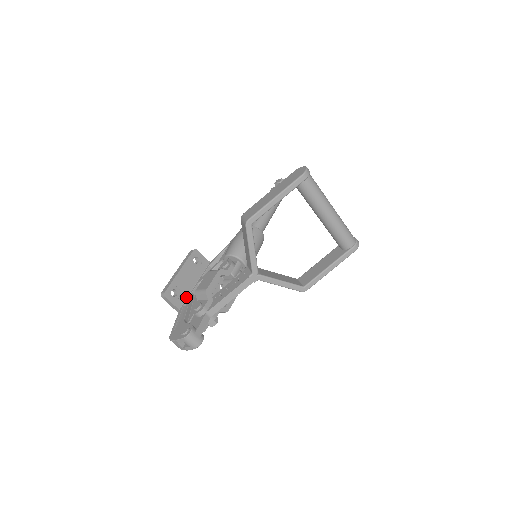
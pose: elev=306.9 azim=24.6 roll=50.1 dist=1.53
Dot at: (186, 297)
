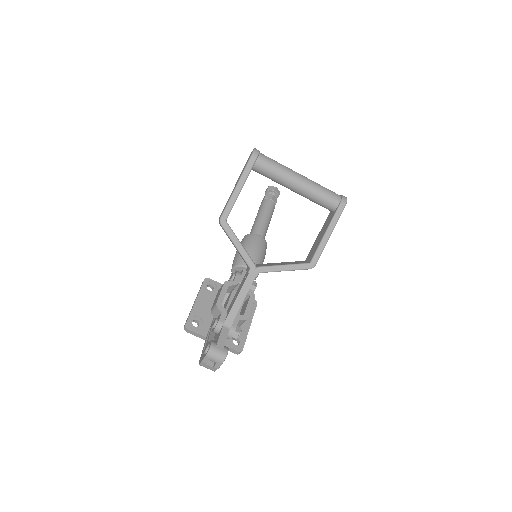
Dot at: (210, 324)
